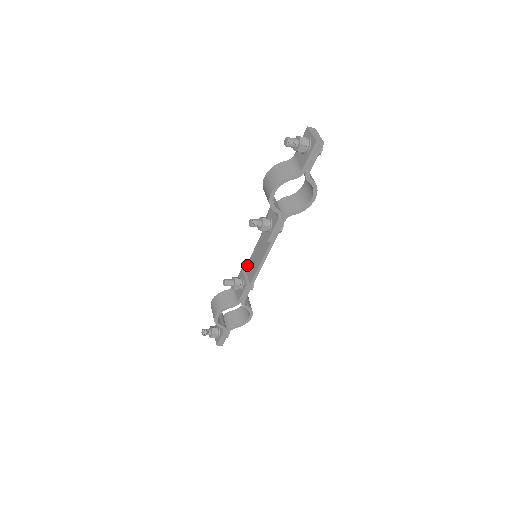
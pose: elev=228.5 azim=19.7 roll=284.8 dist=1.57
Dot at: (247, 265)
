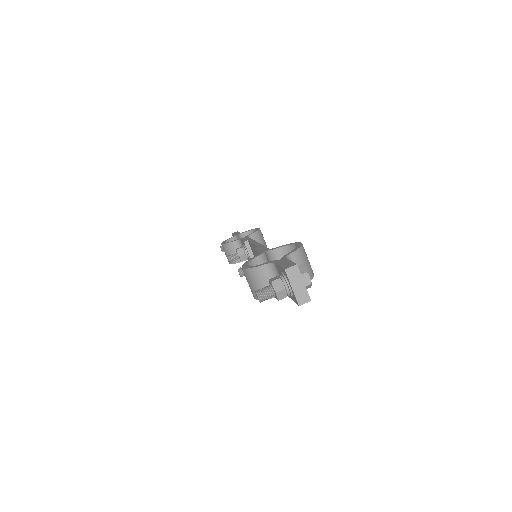
Dot at: (249, 243)
